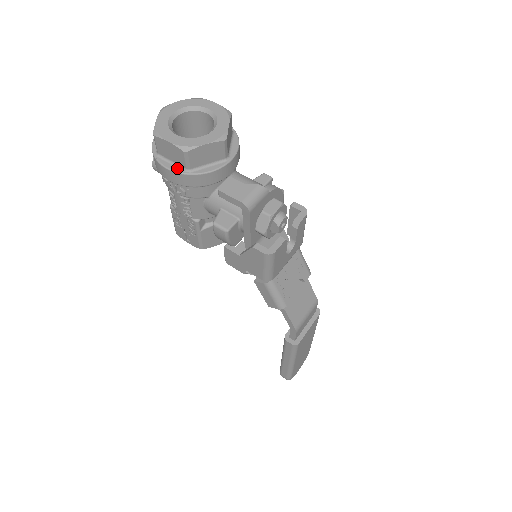
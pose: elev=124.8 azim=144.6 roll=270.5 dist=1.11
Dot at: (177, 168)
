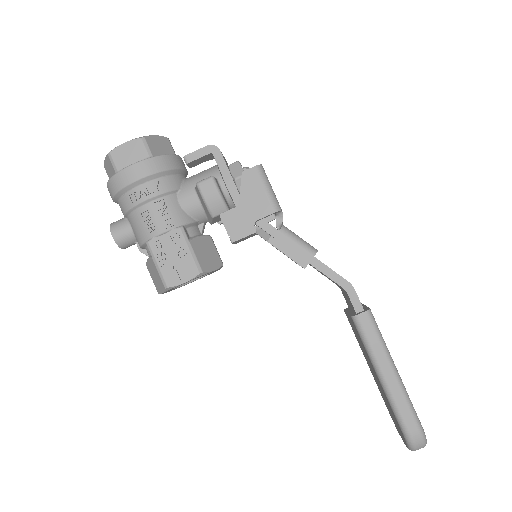
Dot at: (141, 162)
